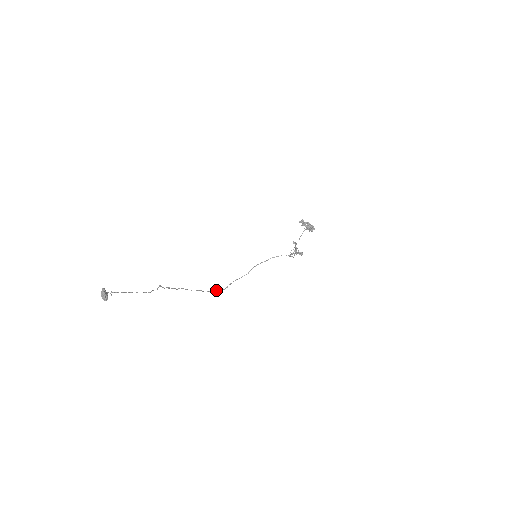
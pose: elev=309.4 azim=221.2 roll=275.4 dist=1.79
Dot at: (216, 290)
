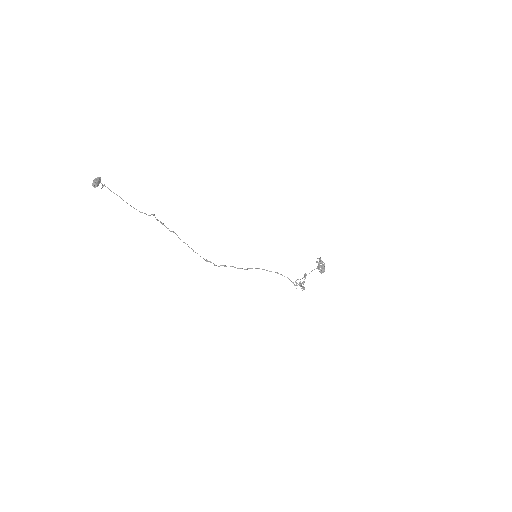
Dot at: occluded
